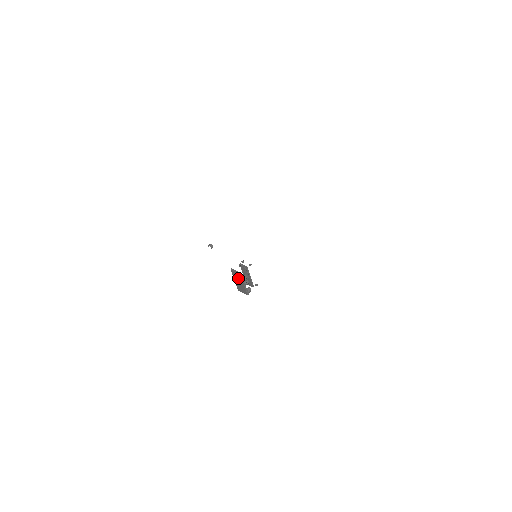
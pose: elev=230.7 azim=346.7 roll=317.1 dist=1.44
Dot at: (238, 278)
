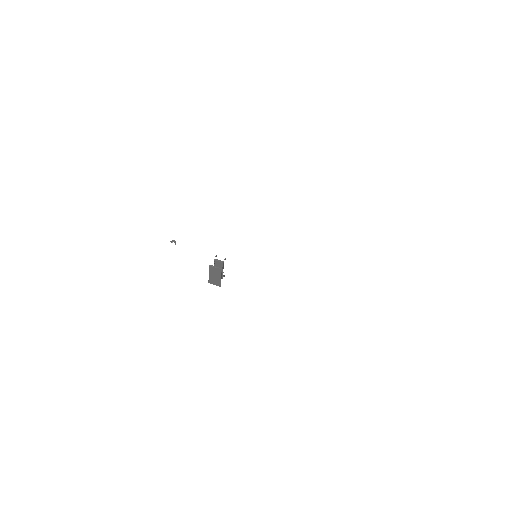
Dot at: (216, 273)
